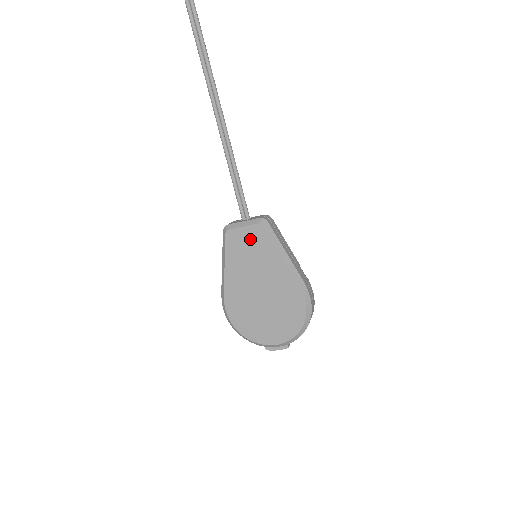
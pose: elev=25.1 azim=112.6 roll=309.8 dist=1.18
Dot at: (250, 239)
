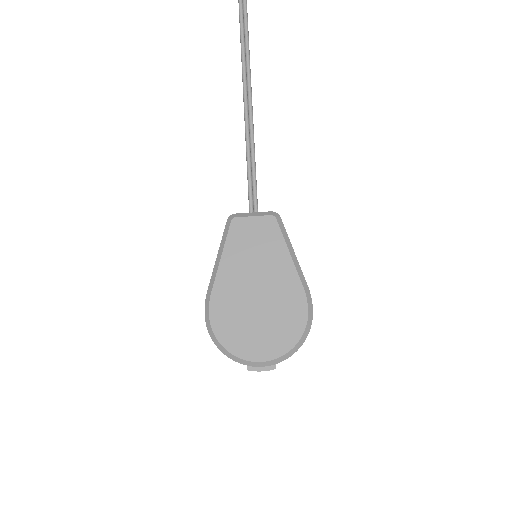
Dot at: (258, 231)
